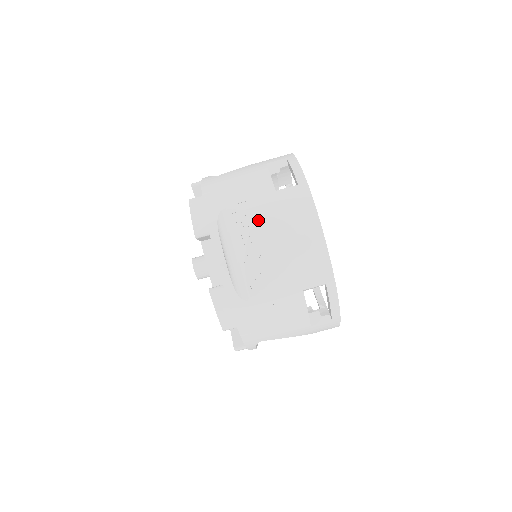
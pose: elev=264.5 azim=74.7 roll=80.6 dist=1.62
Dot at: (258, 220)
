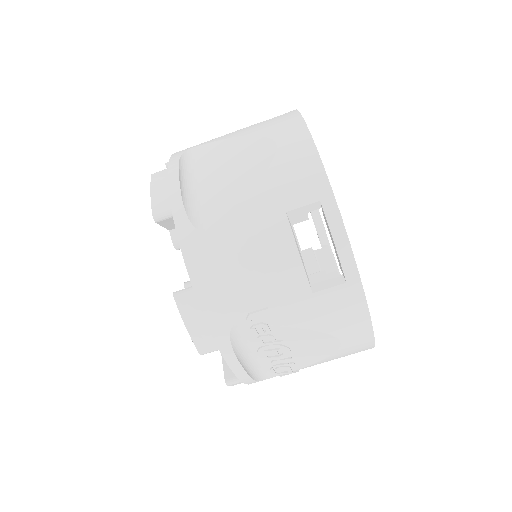
Dot at: (288, 332)
